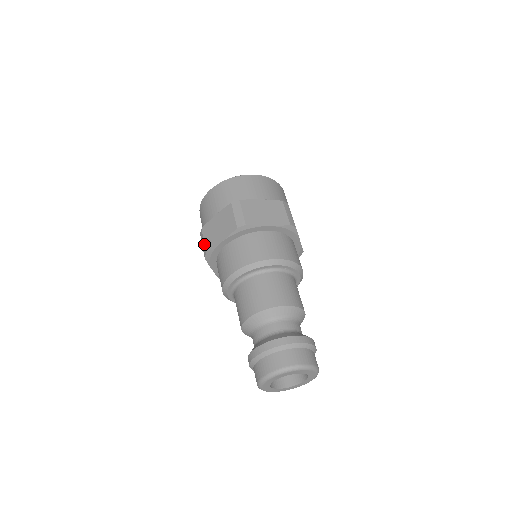
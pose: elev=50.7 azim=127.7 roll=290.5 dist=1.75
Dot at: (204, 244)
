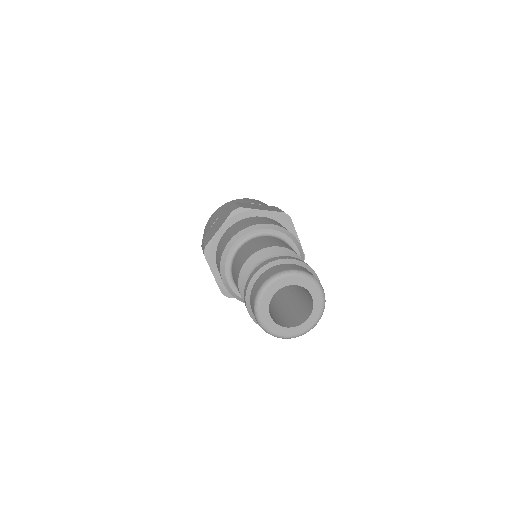
Dot at: (239, 205)
